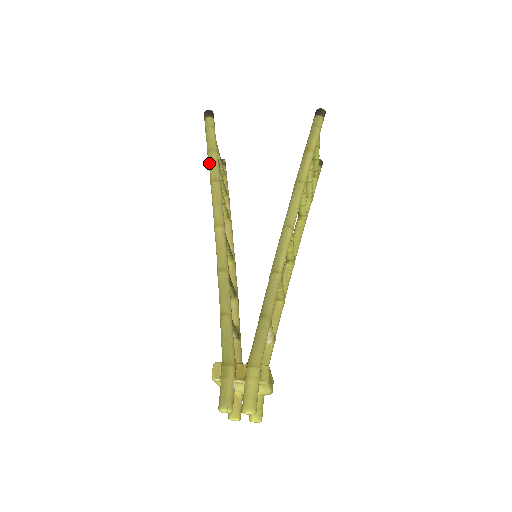
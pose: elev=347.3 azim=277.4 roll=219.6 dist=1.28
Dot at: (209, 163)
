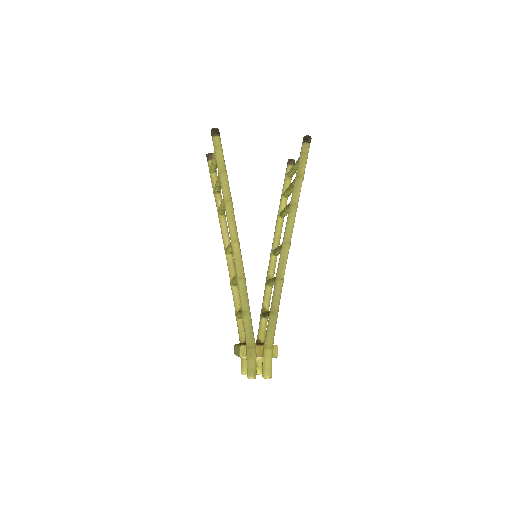
Dot at: (222, 183)
